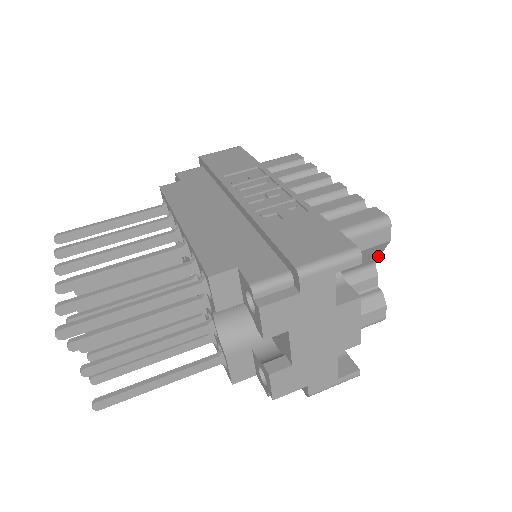
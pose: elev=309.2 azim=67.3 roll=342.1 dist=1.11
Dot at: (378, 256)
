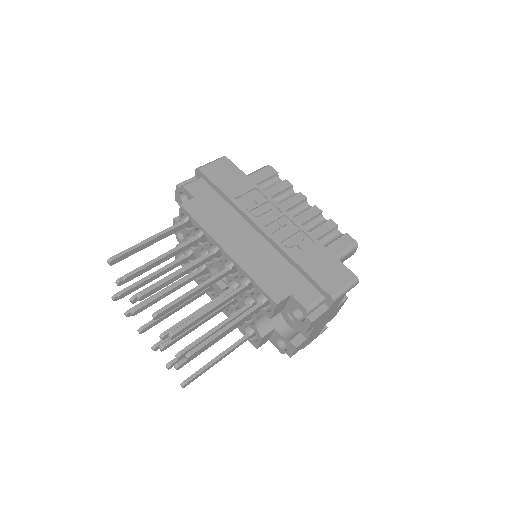
Dot at: occluded
